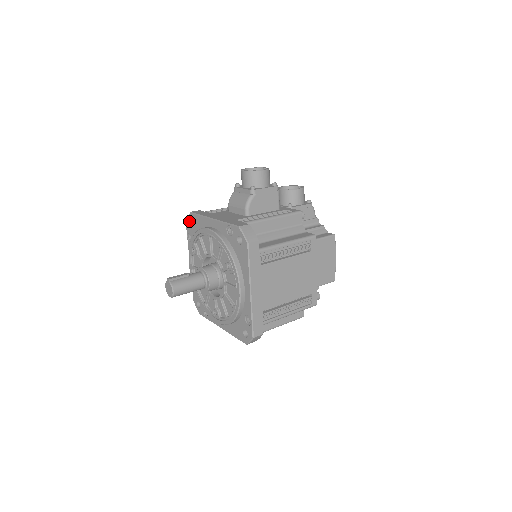
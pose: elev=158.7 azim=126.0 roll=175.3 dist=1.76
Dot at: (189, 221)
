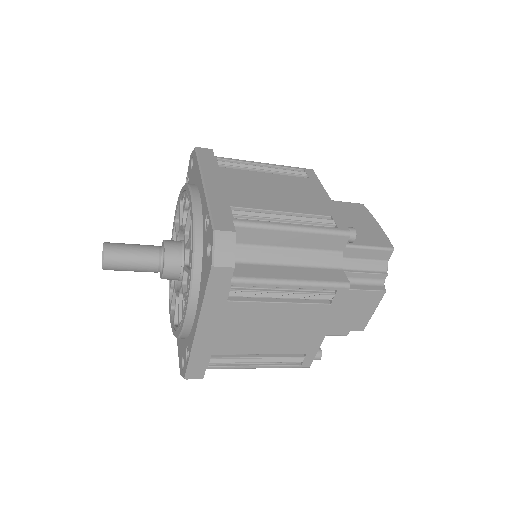
Dot at: occluded
